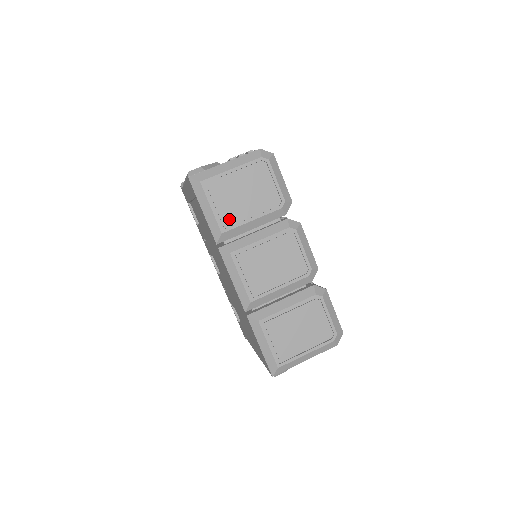
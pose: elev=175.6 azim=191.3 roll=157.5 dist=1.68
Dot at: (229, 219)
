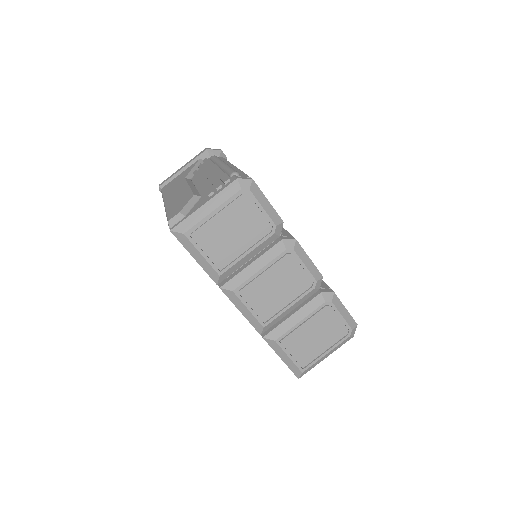
Dot at: (223, 260)
